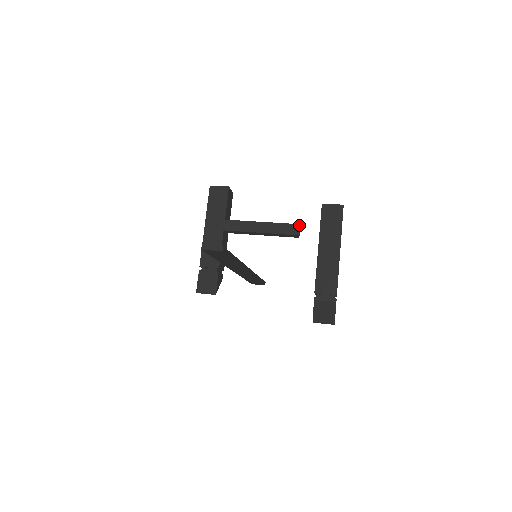
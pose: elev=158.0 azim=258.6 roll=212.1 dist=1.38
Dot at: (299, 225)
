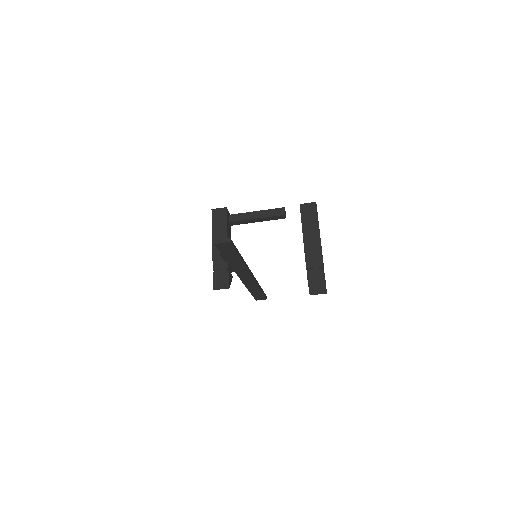
Dot at: (284, 208)
